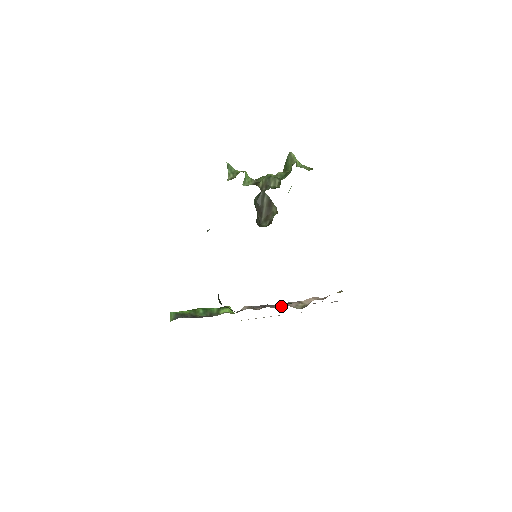
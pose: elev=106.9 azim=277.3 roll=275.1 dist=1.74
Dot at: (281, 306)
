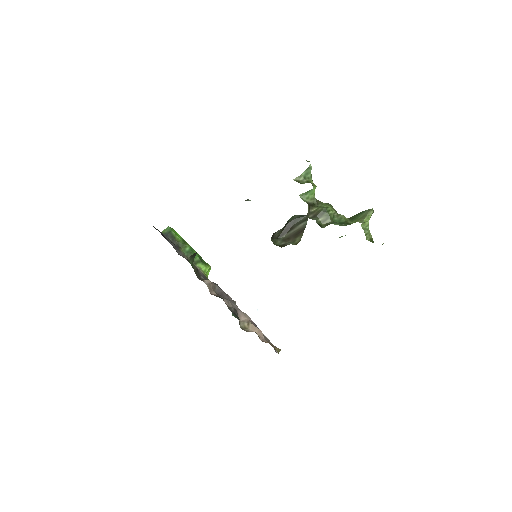
Dot at: occluded
